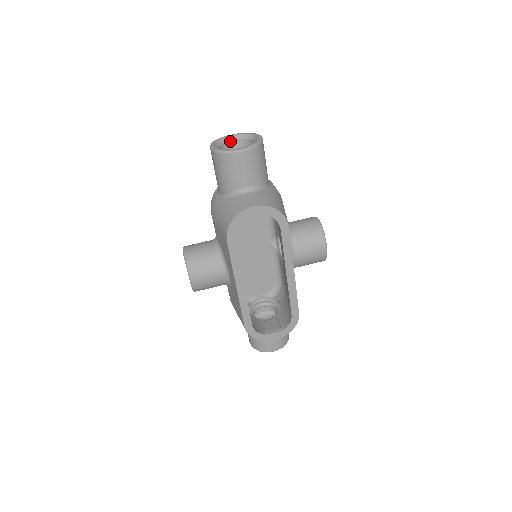
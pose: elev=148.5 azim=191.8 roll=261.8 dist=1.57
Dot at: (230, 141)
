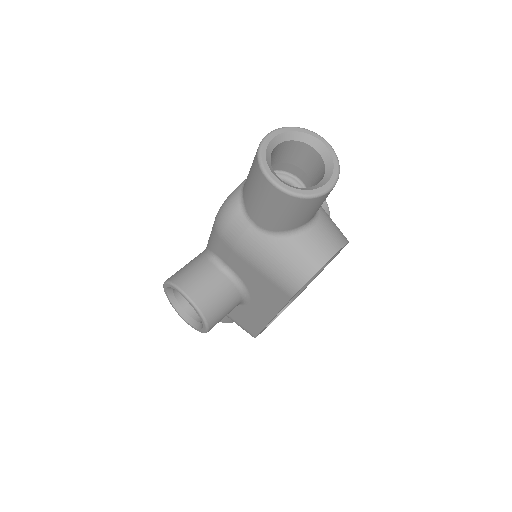
Dot at: (274, 148)
